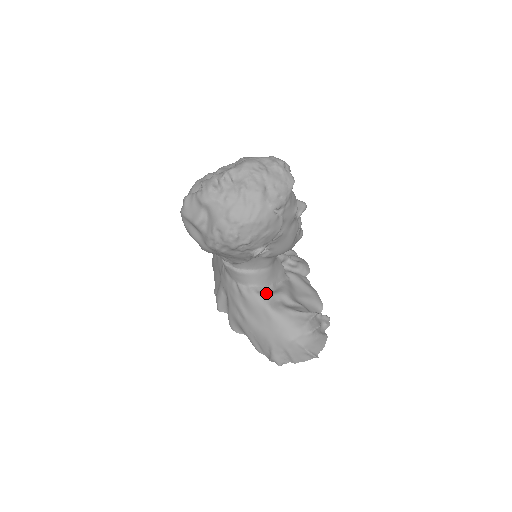
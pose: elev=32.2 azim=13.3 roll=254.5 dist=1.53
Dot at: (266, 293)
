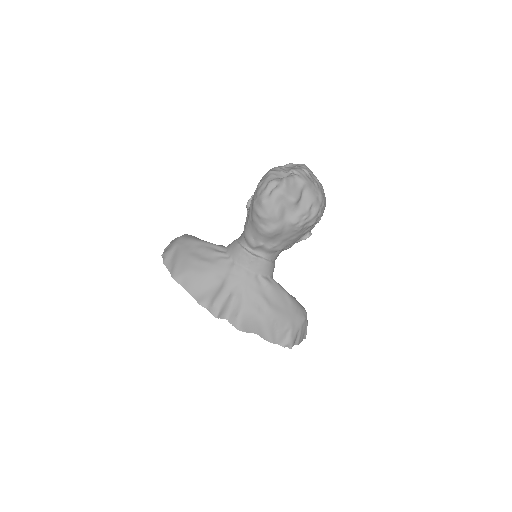
Dot at: occluded
